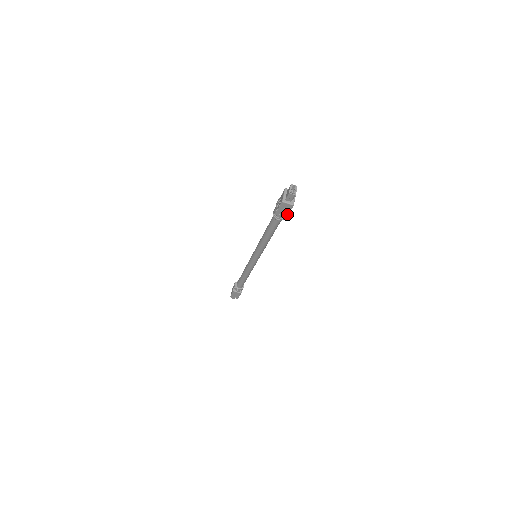
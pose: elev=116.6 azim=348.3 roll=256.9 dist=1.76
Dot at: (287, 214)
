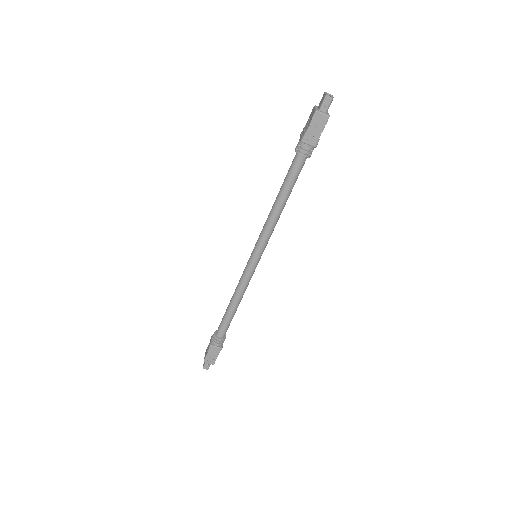
Dot at: (318, 138)
